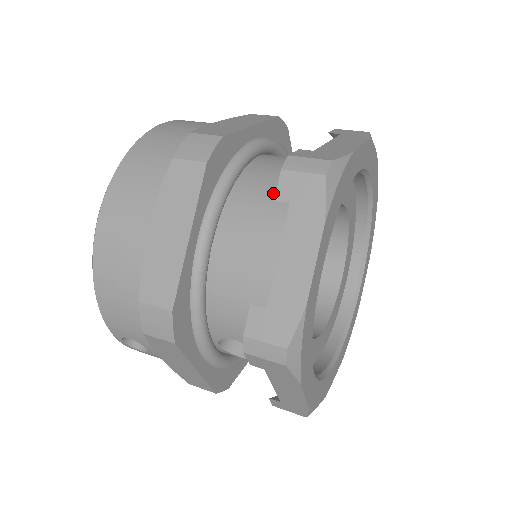
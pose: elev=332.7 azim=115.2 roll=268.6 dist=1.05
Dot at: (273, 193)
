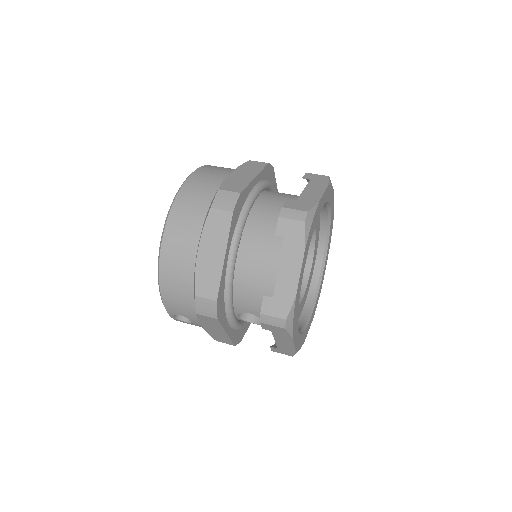
Dot at: (272, 225)
